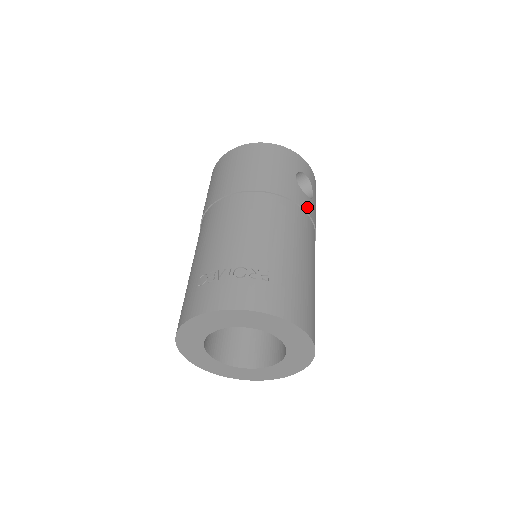
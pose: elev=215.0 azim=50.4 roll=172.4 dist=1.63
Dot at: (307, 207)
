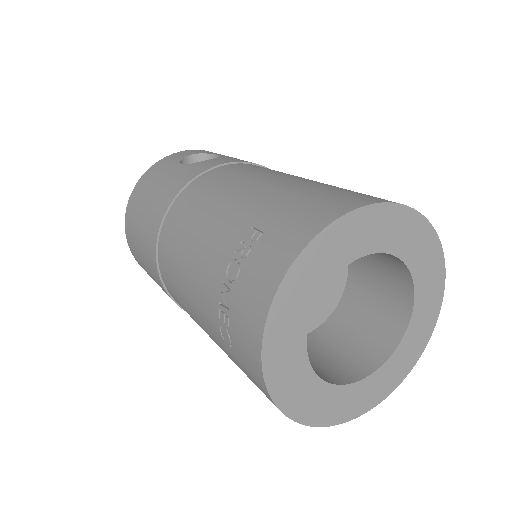
Dot at: (221, 162)
